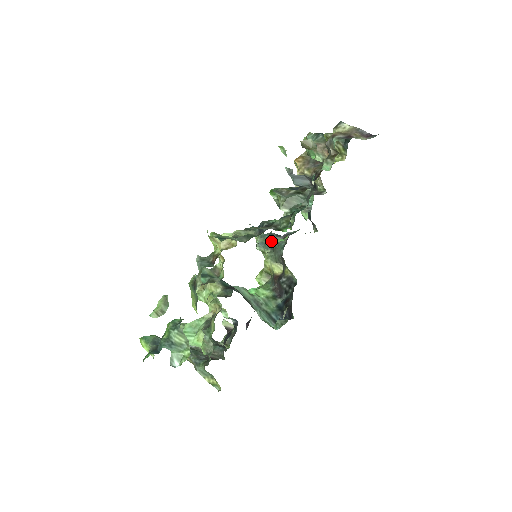
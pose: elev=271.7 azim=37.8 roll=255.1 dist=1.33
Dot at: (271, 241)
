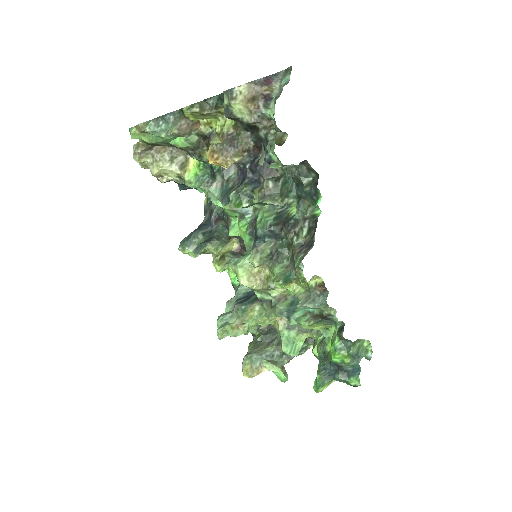
Dot at: occluded
